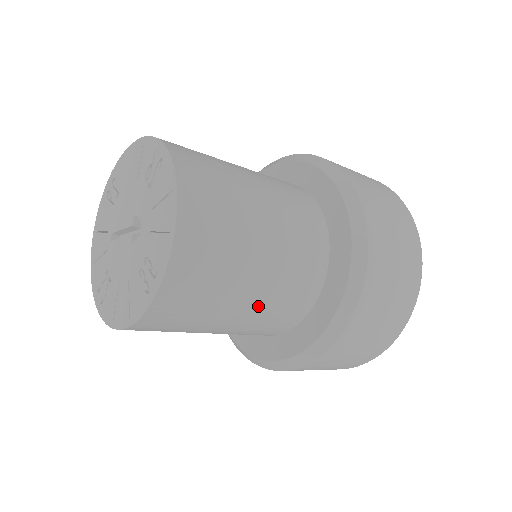
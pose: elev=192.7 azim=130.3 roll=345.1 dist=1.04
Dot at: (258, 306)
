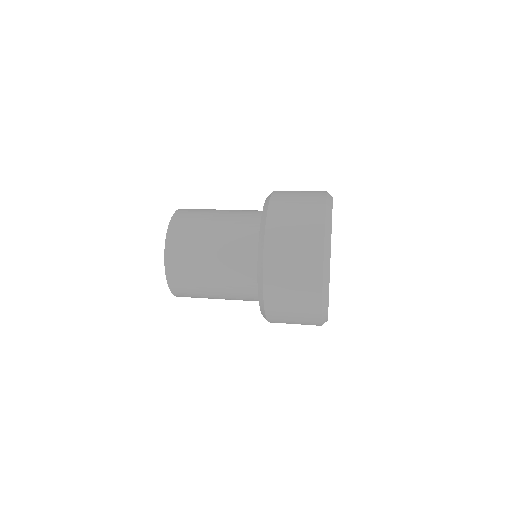
Dot at: (222, 278)
